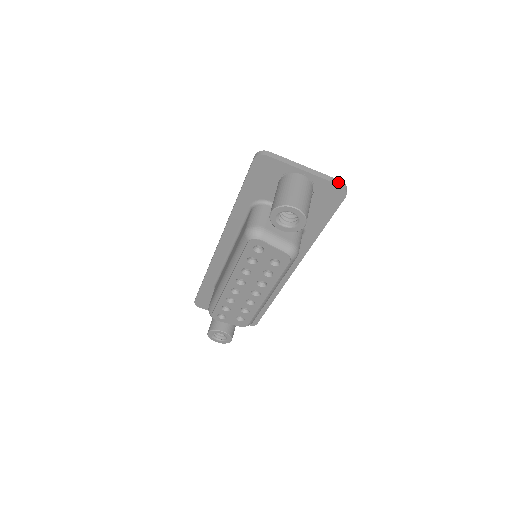
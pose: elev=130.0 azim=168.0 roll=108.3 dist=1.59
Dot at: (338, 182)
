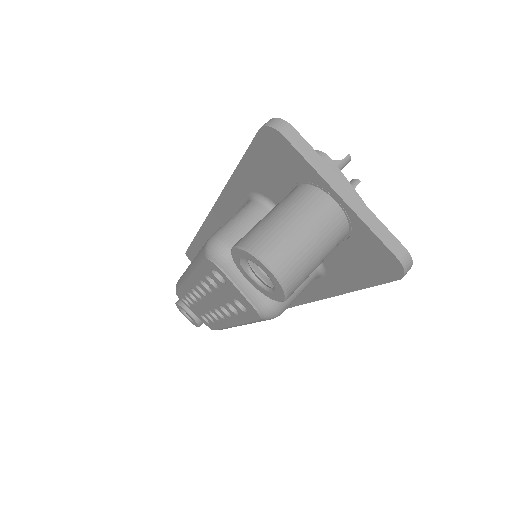
Dot at: (397, 249)
